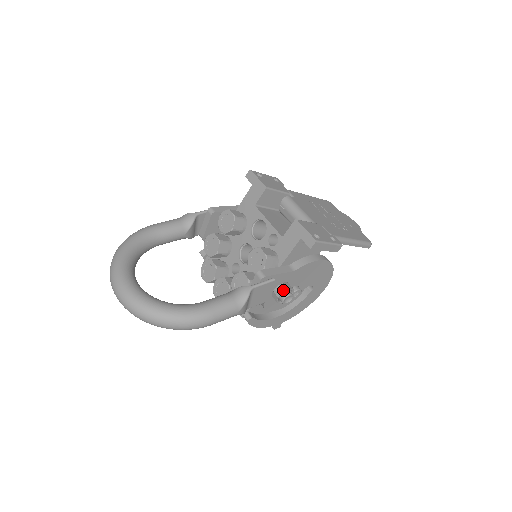
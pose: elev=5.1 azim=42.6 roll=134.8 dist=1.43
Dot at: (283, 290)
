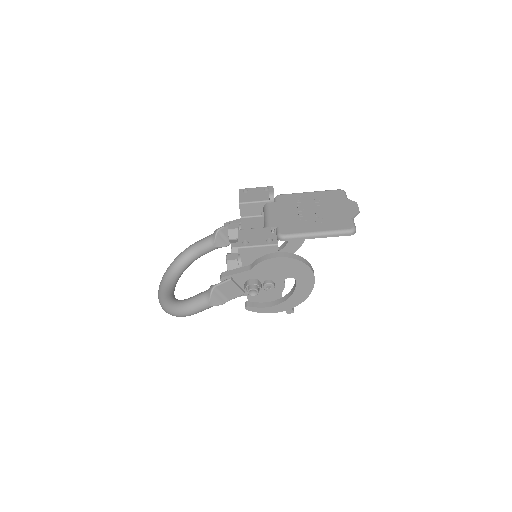
Dot at: (246, 286)
